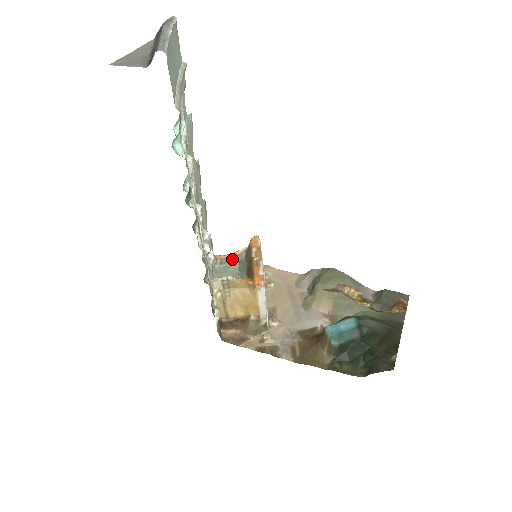
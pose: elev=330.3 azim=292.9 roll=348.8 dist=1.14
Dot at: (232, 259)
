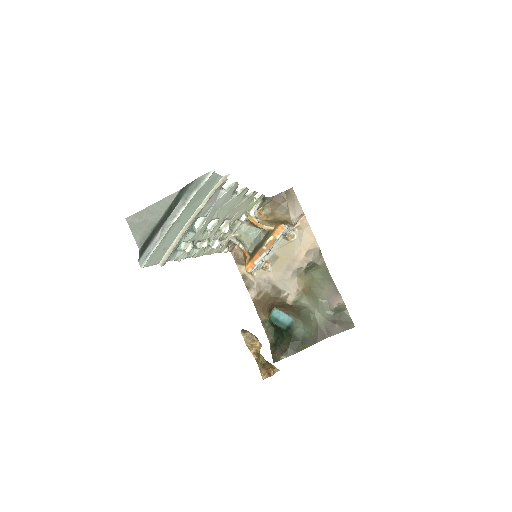
Dot at: (258, 227)
